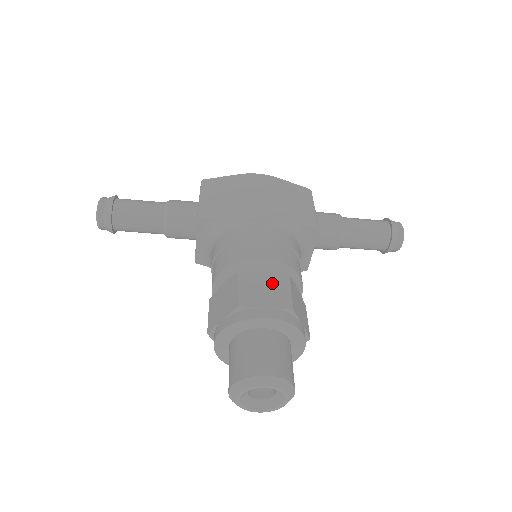
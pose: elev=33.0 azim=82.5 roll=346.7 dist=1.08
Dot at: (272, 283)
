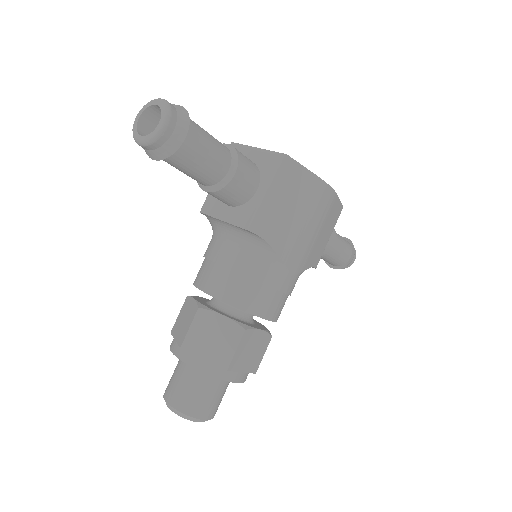
Dot at: (259, 345)
